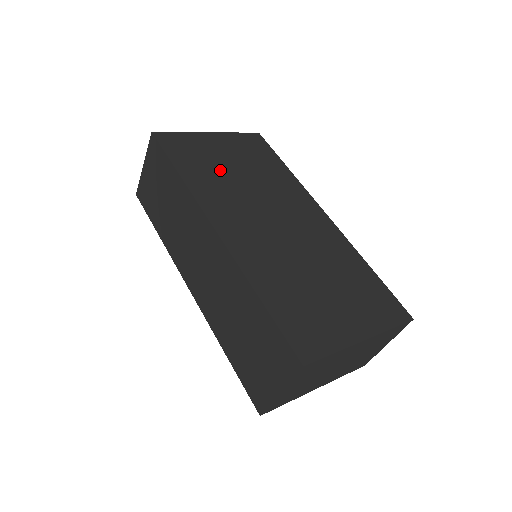
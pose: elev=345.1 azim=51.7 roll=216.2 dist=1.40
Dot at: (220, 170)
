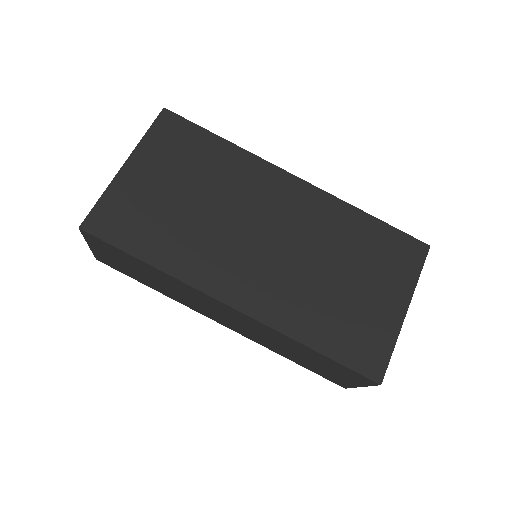
Dot at: (176, 217)
